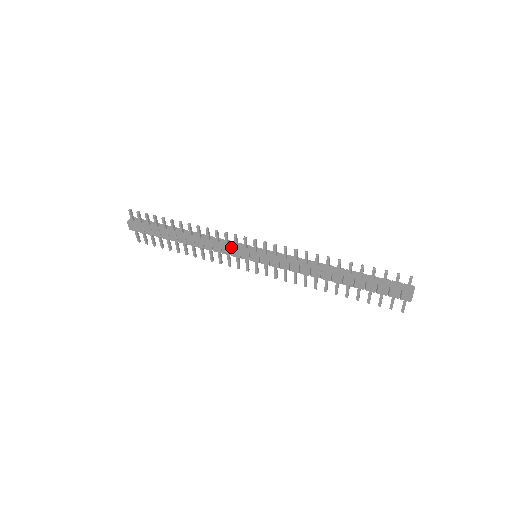
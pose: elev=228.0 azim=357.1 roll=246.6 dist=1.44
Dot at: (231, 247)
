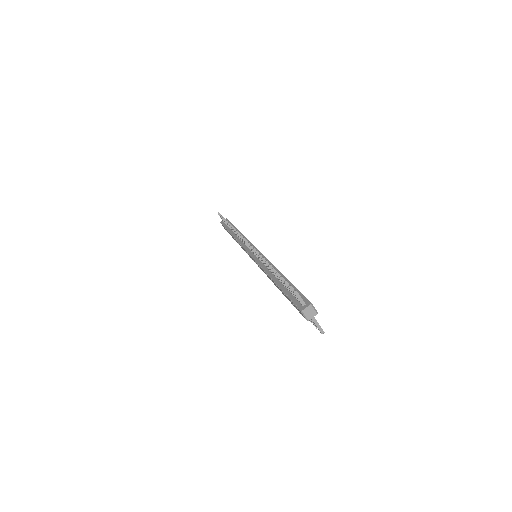
Dot at: (244, 246)
